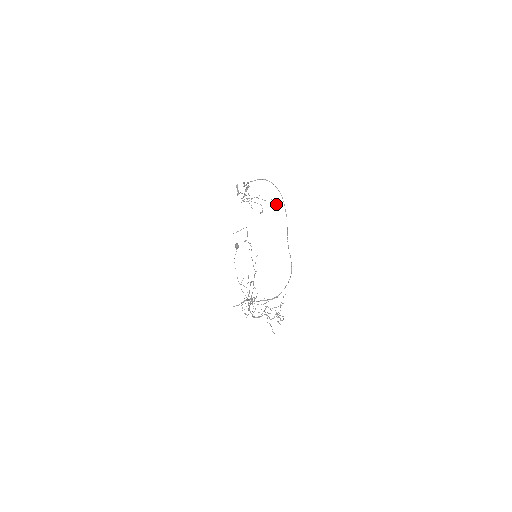
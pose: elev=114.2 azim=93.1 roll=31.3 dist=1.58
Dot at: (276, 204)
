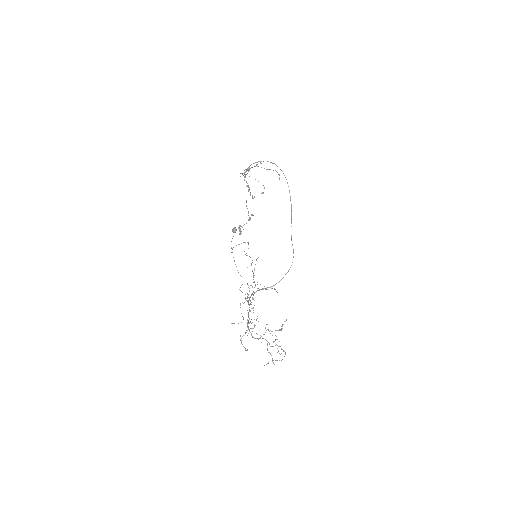
Dot at: occluded
